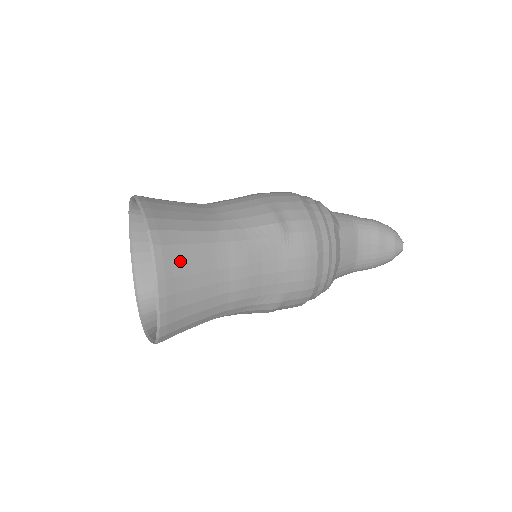
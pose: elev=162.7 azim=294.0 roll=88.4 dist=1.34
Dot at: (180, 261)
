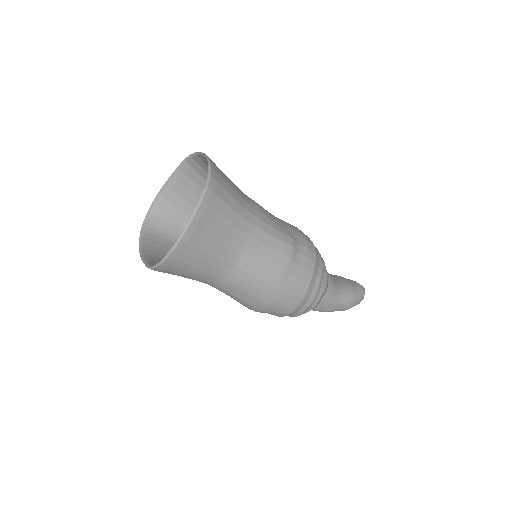
Dot at: occluded
